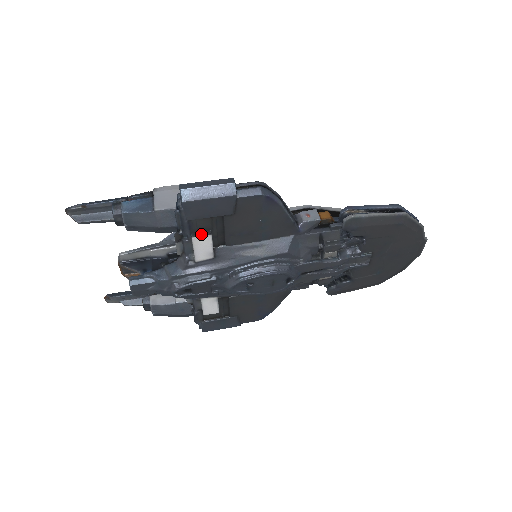
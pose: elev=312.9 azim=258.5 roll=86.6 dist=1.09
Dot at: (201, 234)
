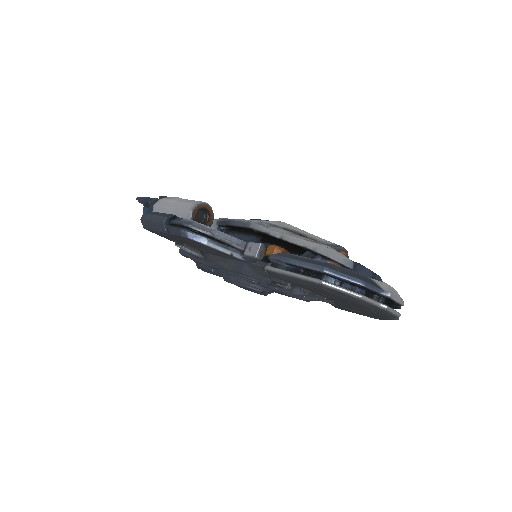
Dot at: (179, 244)
